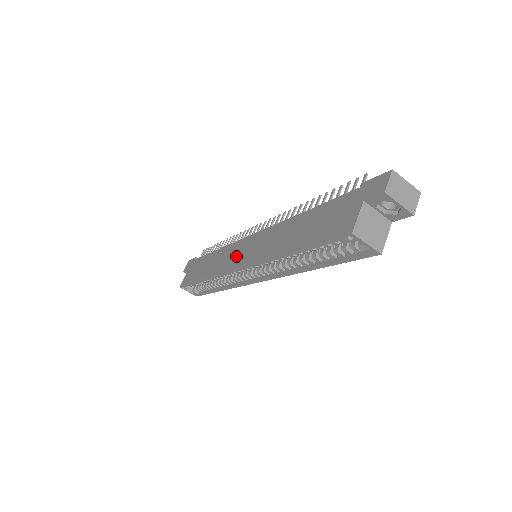
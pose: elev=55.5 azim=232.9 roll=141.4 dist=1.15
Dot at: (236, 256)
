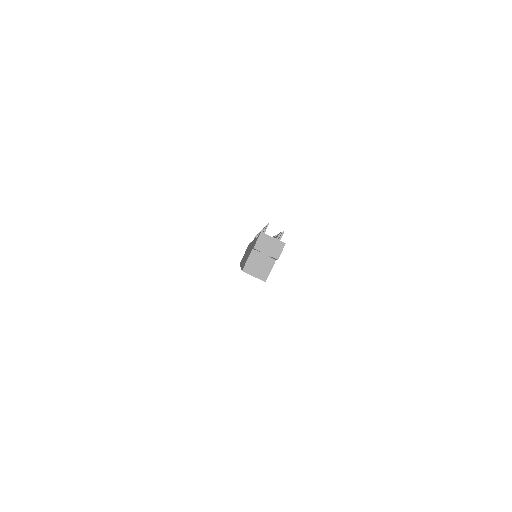
Dot at: (245, 255)
